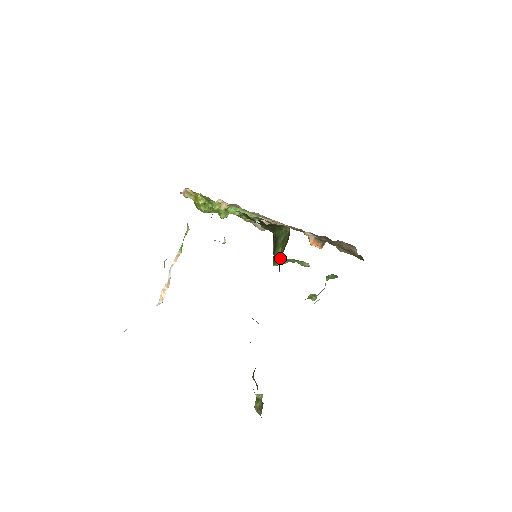
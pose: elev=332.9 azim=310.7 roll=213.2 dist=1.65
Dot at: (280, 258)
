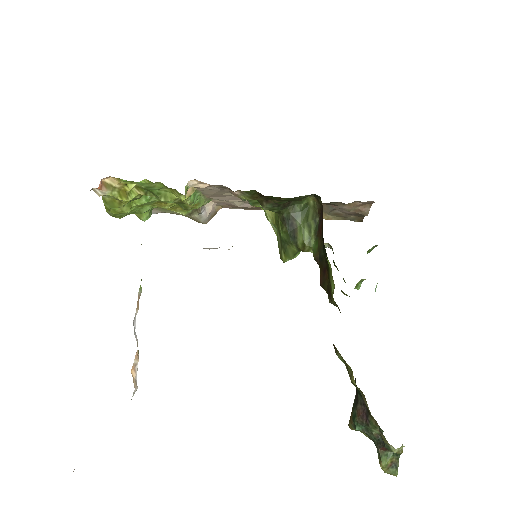
Dot at: (311, 245)
